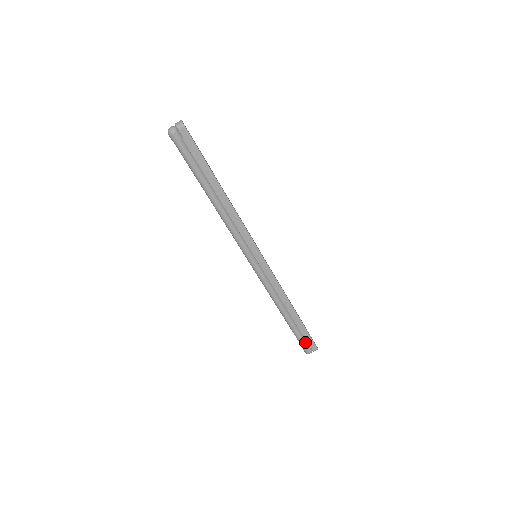
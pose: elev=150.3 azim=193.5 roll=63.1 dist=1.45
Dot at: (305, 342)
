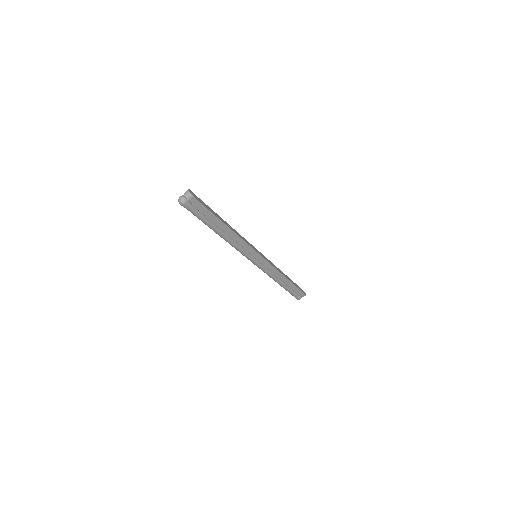
Dot at: (296, 294)
